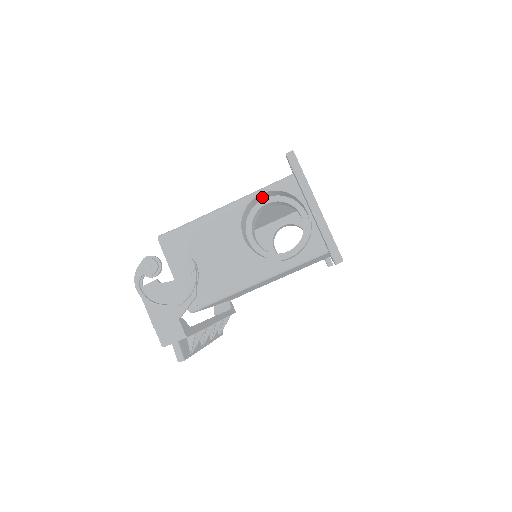
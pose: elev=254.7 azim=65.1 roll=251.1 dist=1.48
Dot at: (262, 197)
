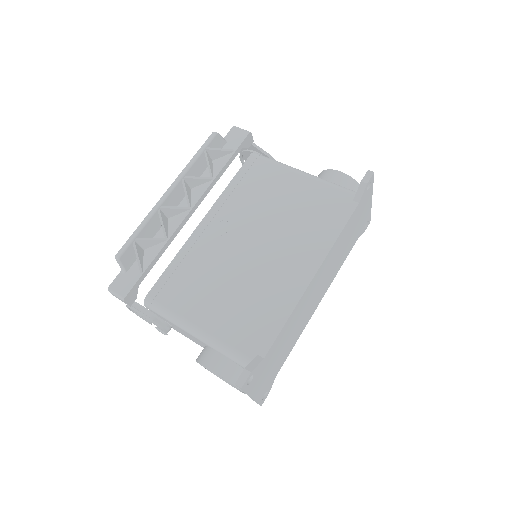
Dot at: occluded
